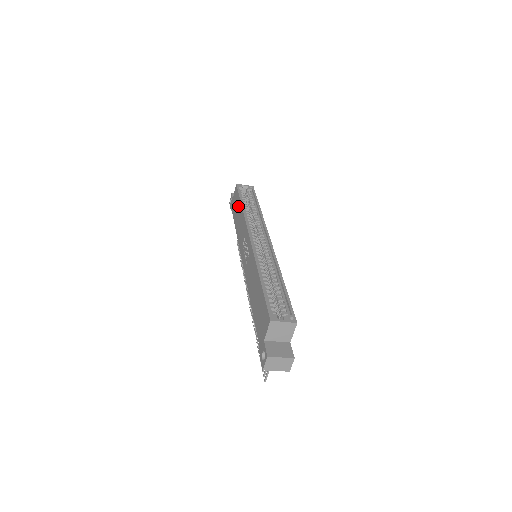
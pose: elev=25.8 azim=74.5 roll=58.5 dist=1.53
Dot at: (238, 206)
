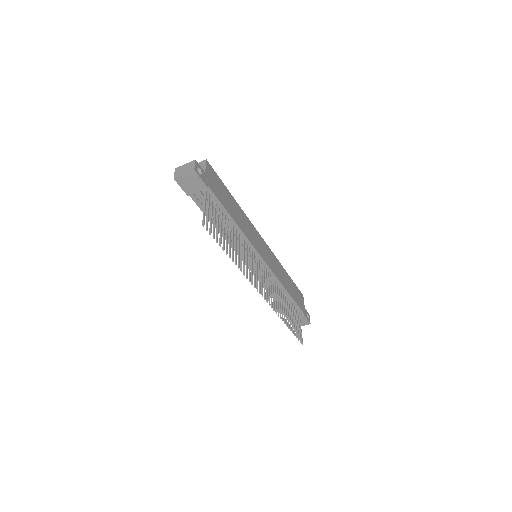
Dot at: occluded
